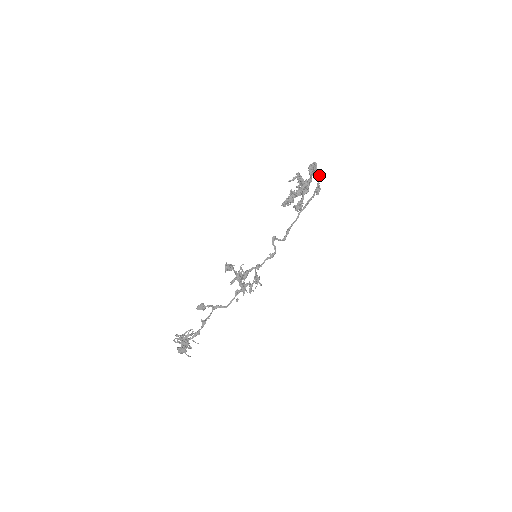
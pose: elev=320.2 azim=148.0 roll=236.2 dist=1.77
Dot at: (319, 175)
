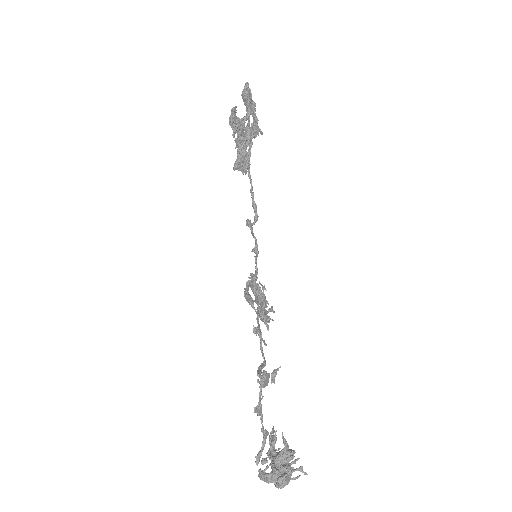
Dot at: (253, 105)
